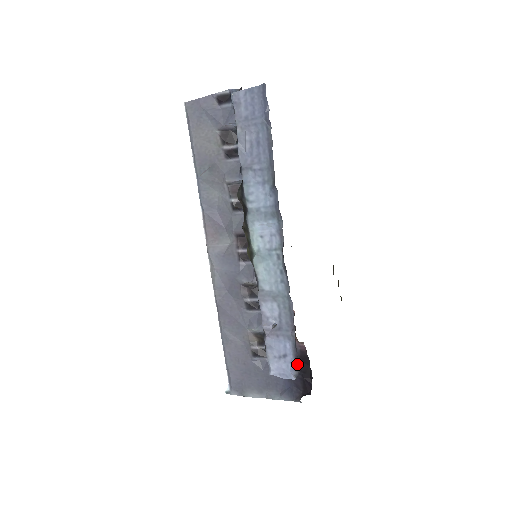
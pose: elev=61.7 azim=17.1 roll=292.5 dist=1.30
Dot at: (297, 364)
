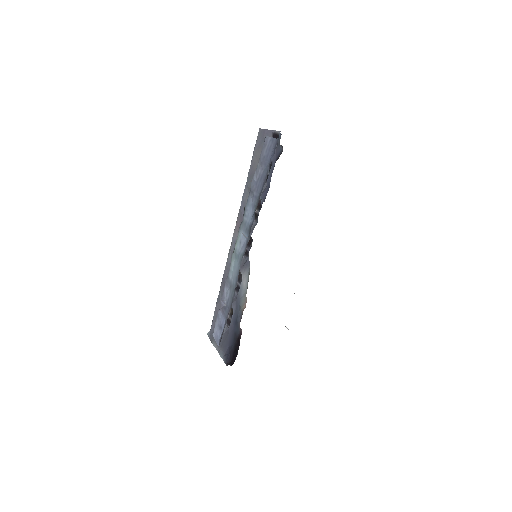
Dot at: occluded
